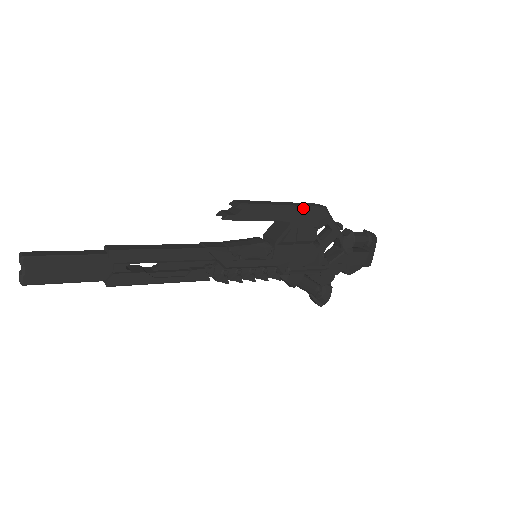
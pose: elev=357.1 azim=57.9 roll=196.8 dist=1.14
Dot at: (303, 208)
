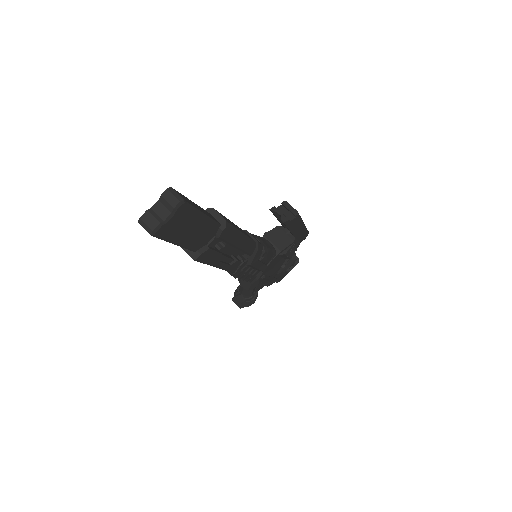
Dot at: (306, 229)
